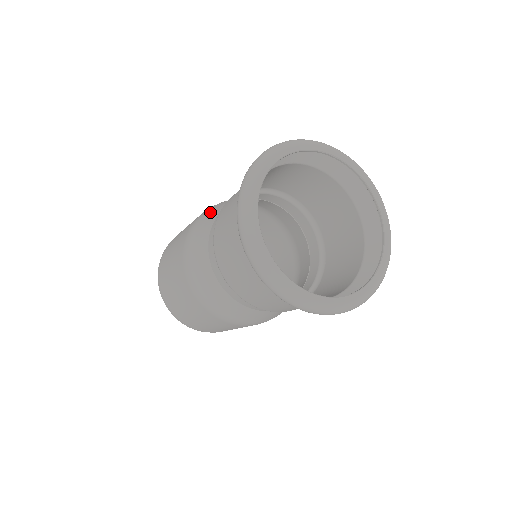
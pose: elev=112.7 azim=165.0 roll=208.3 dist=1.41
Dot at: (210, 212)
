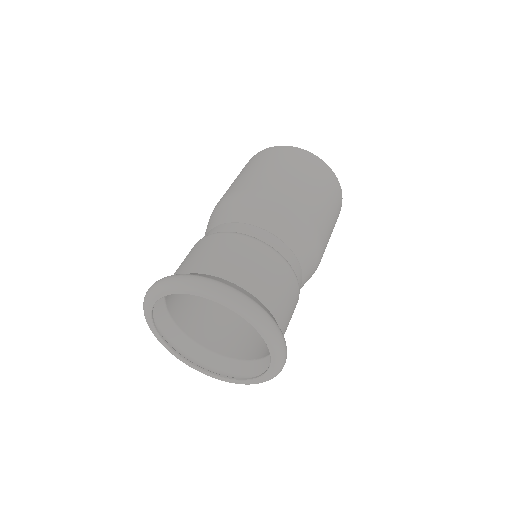
Dot at: occluded
